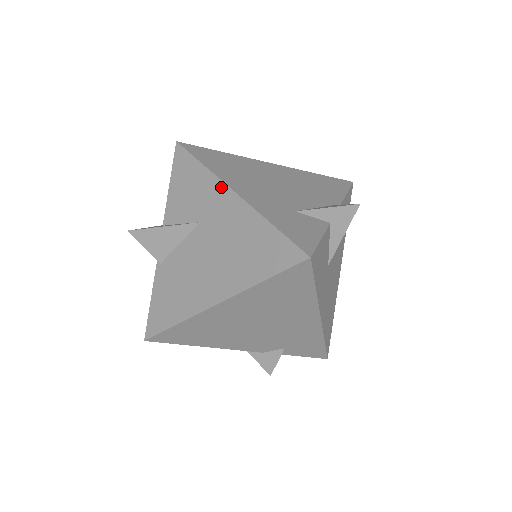
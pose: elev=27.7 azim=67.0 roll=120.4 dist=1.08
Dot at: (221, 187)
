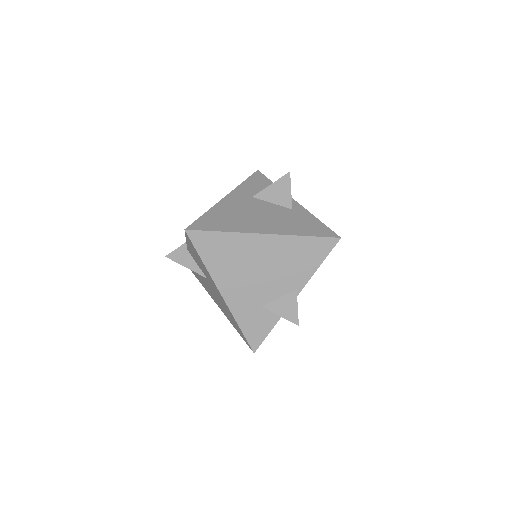
Dot at: (214, 285)
